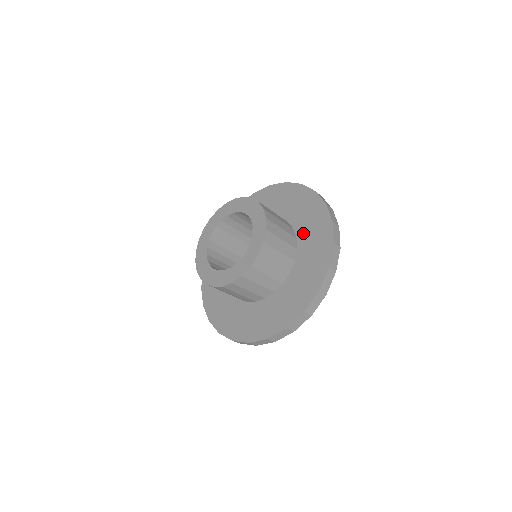
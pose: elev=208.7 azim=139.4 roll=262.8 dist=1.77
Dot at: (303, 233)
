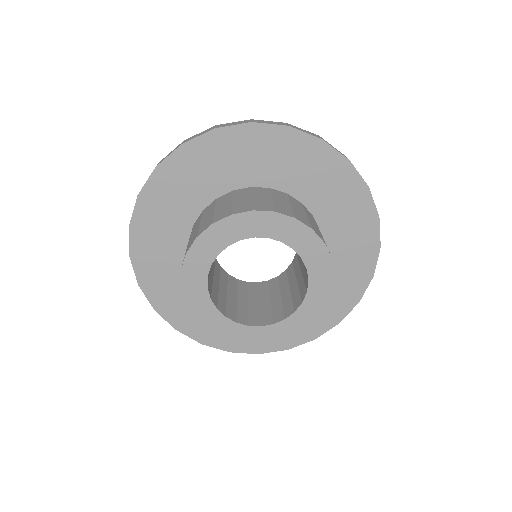
Dot at: (291, 182)
